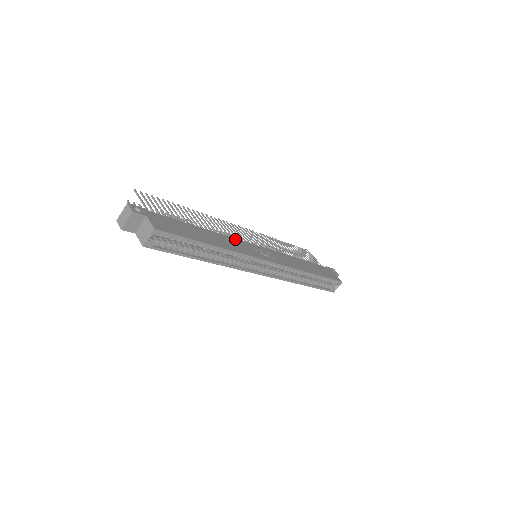
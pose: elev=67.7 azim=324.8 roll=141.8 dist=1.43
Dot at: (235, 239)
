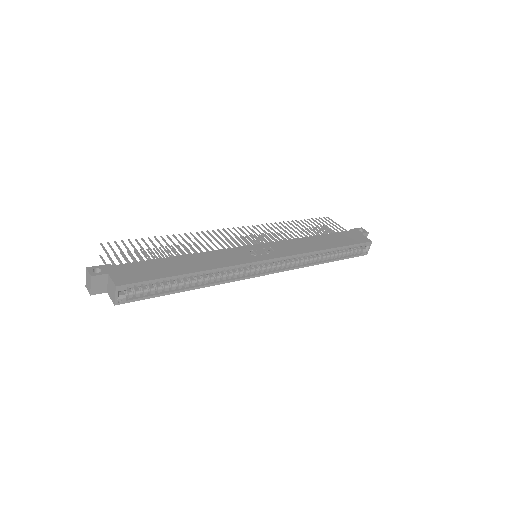
Dot at: (223, 250)
